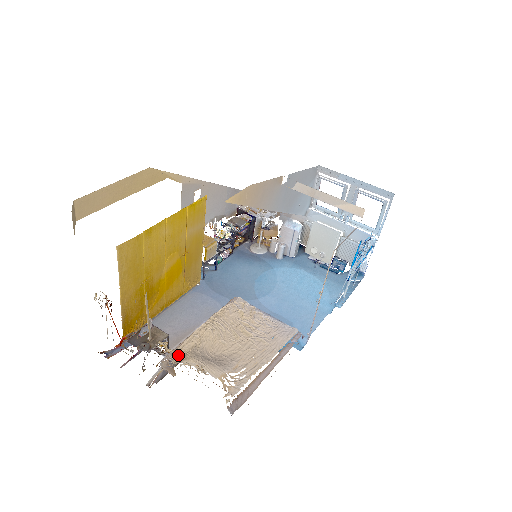
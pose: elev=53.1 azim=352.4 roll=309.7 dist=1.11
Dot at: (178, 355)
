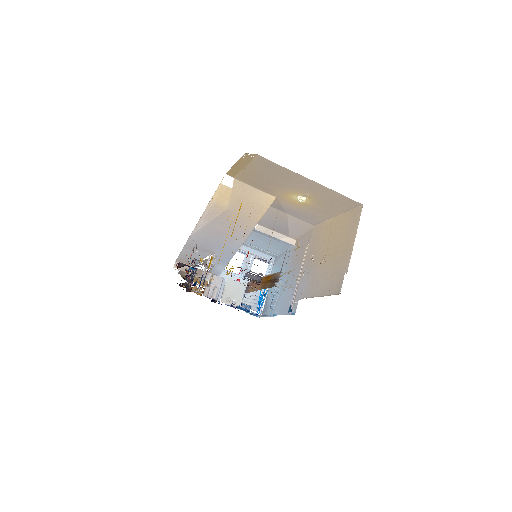
Dot at: occluded
